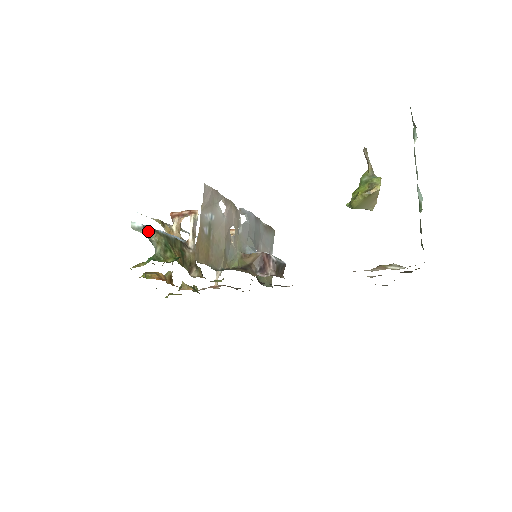
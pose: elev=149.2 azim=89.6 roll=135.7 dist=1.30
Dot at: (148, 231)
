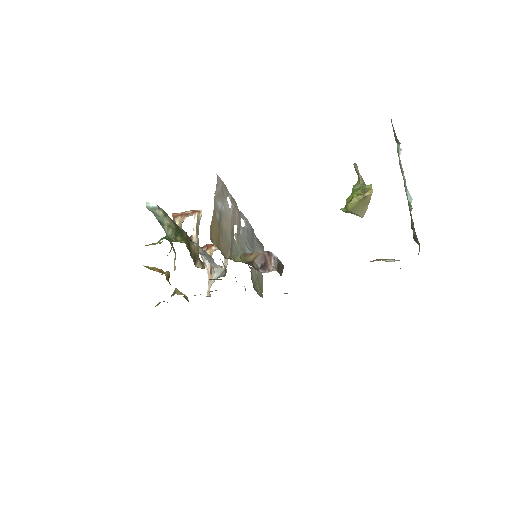
Dot at: (162, 212)
